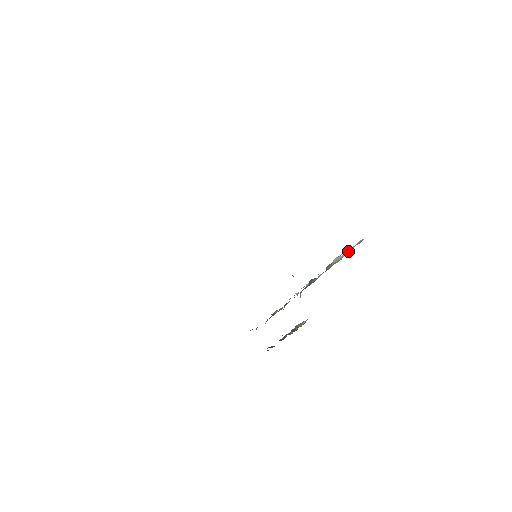
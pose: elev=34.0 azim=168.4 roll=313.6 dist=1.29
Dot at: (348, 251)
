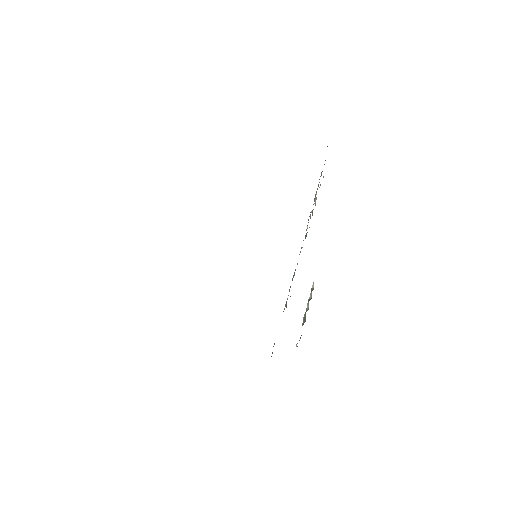
Dot at: occluded
